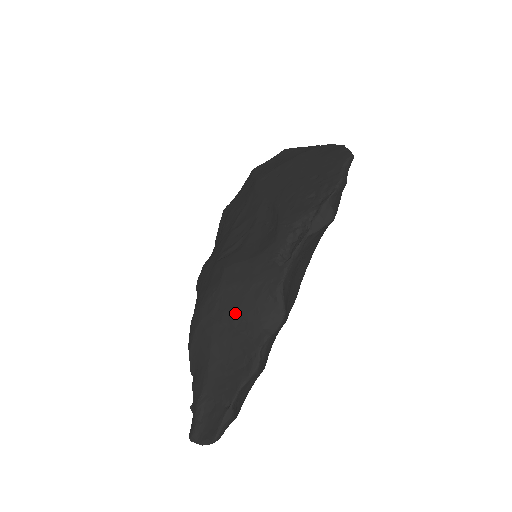
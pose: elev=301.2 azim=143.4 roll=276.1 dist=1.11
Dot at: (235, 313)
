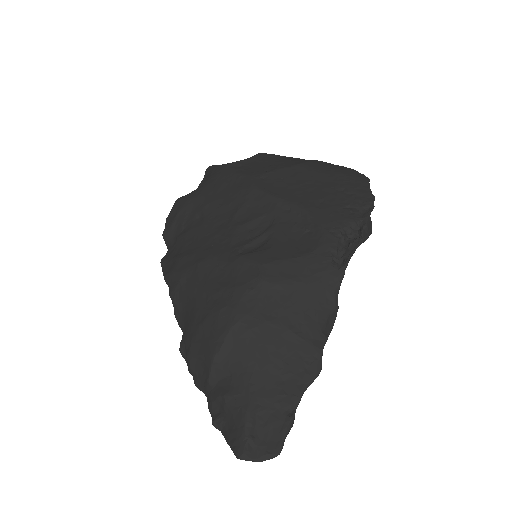
Dot at: (287, 313)
